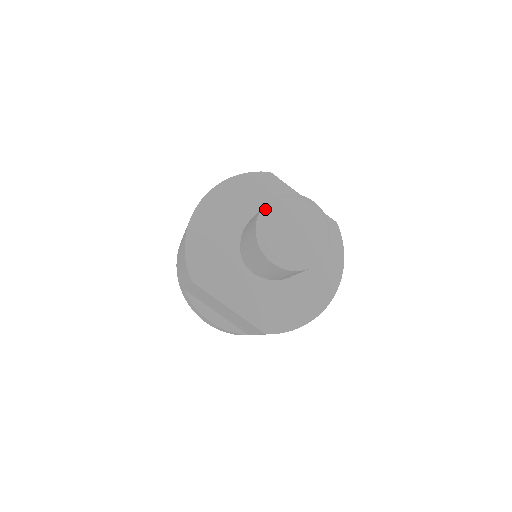
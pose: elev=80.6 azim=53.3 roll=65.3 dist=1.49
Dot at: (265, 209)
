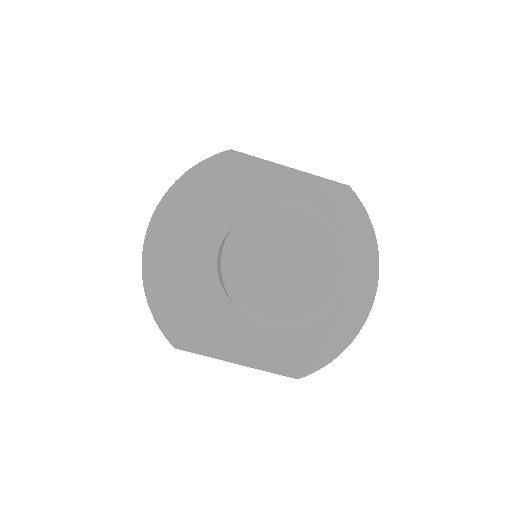
Dot at: (227, 248)
